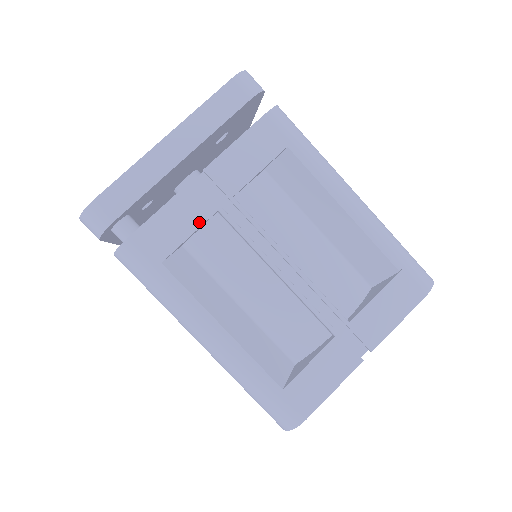
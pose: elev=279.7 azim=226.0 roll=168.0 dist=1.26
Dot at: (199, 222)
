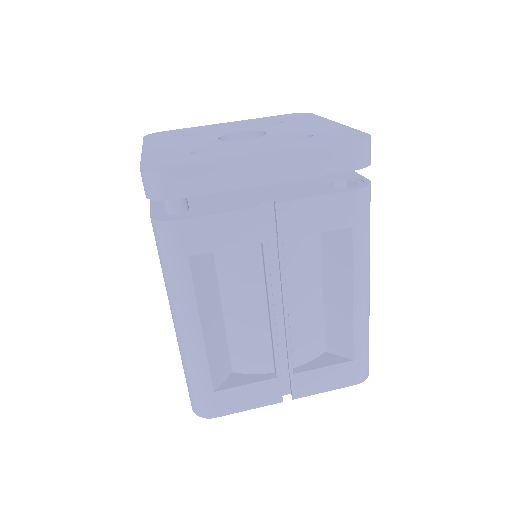
Dot at: (241, 243)
